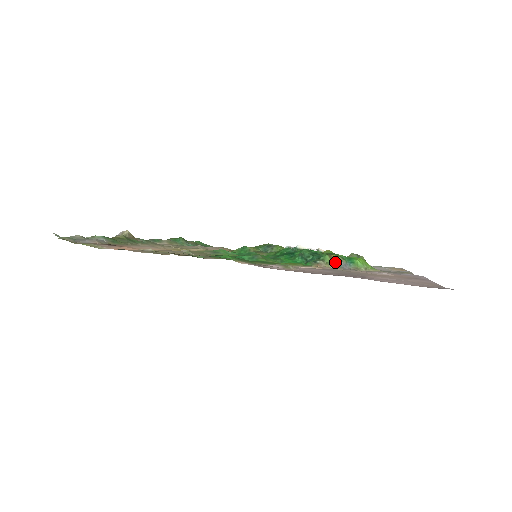
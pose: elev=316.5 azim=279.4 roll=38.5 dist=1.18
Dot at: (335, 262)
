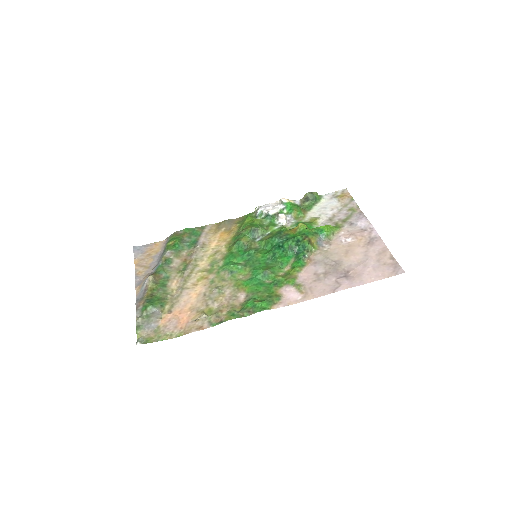
Dot at: (314, 243)
